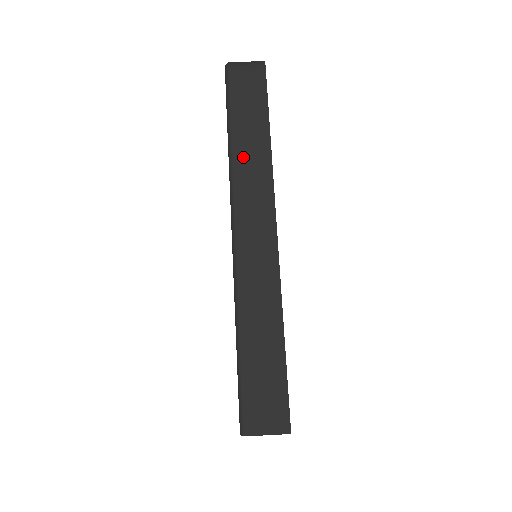
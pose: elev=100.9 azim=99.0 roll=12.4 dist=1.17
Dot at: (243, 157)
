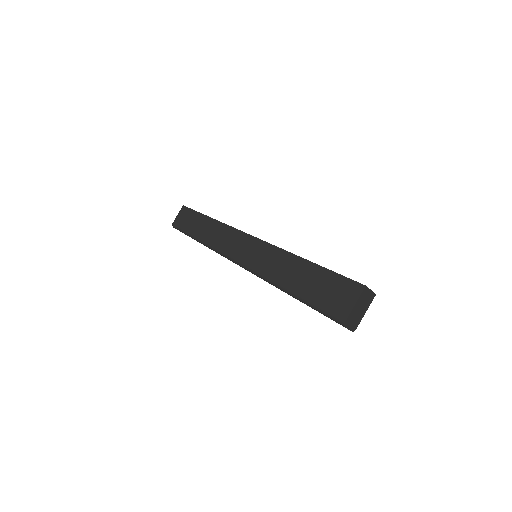
Dot at: (205, 235)
